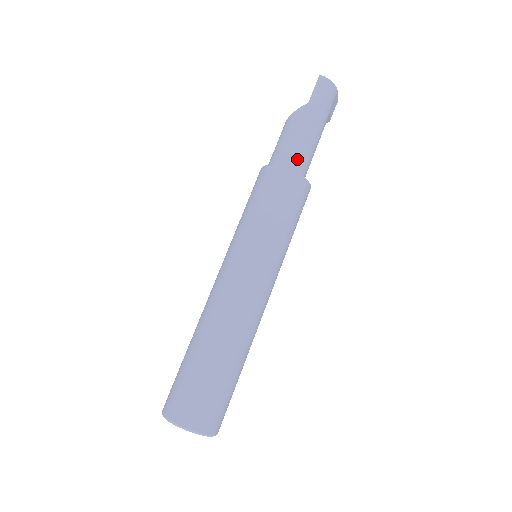
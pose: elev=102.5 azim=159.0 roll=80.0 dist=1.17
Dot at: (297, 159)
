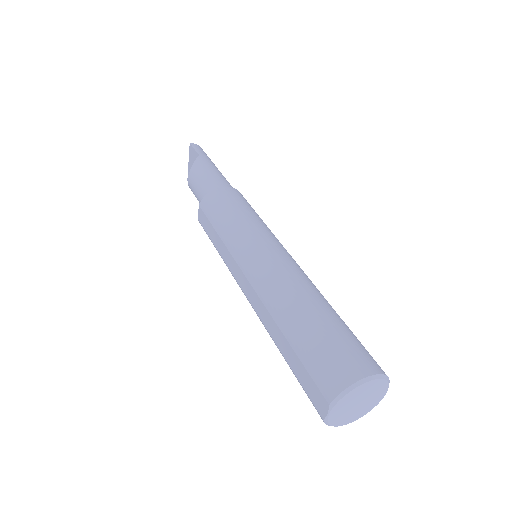
Dot at: (227, 182)
